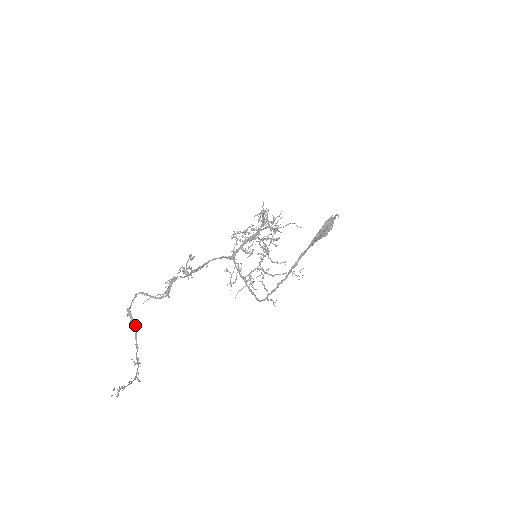
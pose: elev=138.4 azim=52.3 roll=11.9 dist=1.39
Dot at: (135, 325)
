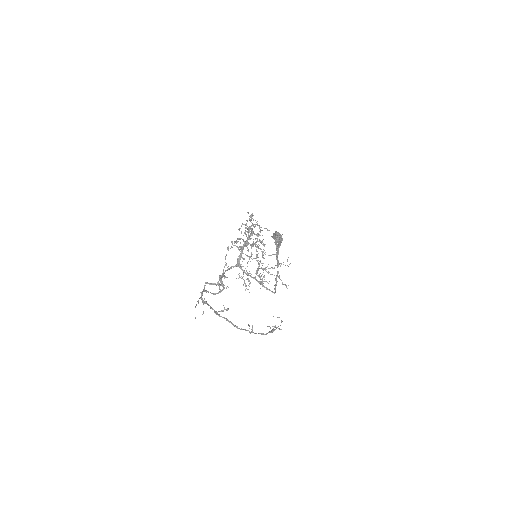
Dot at: (219, 314)
